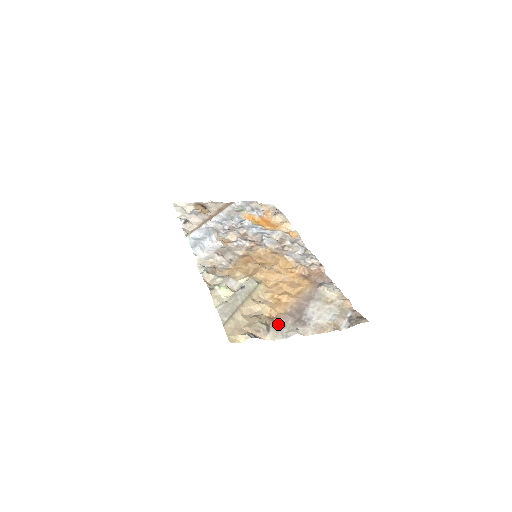
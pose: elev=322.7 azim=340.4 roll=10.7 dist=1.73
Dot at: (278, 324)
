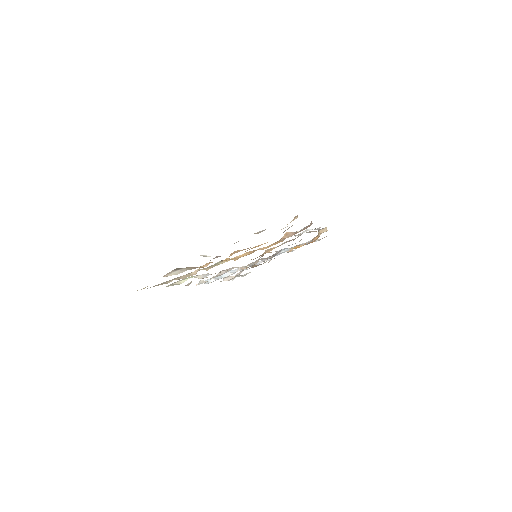
Dot at: occluded
